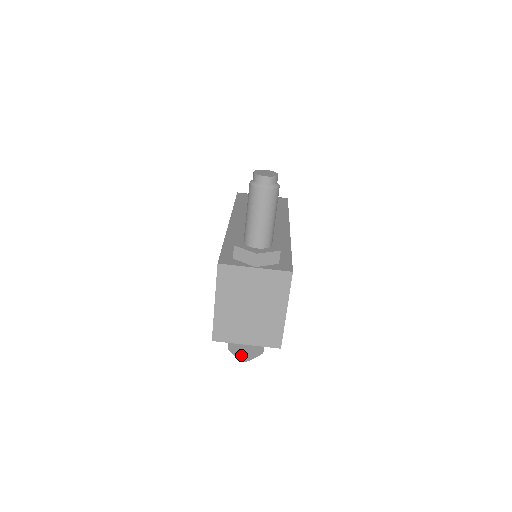
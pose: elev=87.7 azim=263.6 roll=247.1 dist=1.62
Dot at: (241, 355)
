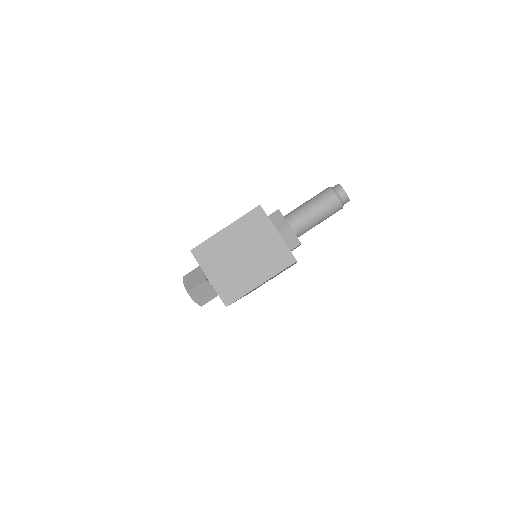
Dot at: (191, 286)
